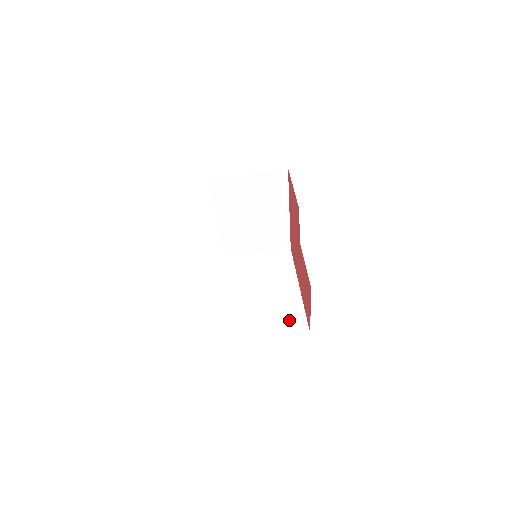
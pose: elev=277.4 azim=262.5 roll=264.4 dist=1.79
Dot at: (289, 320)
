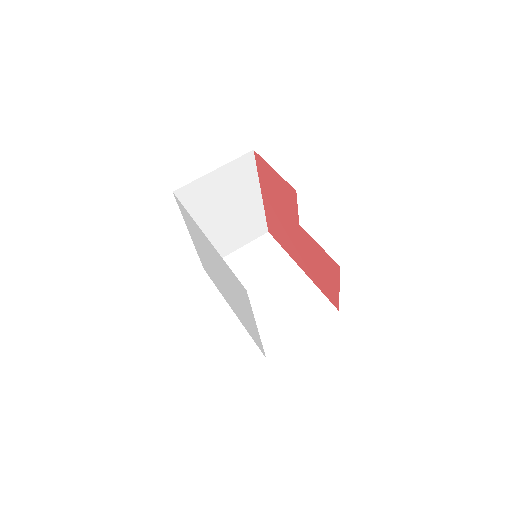
Dot at: (311, 306)
